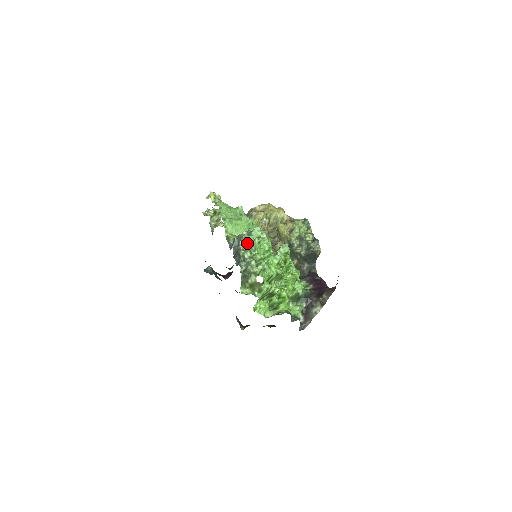
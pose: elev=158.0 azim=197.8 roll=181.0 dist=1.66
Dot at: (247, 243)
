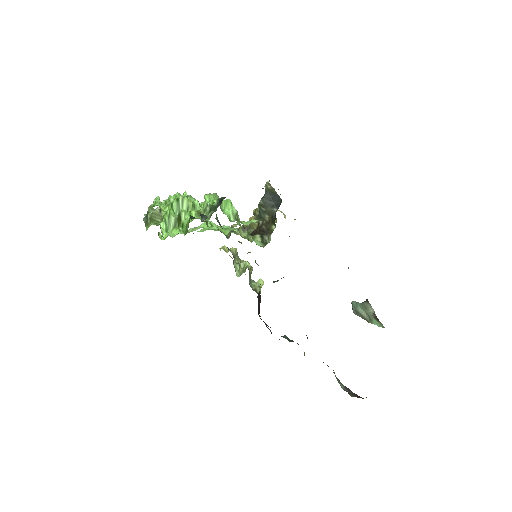
Dot at: occluded
